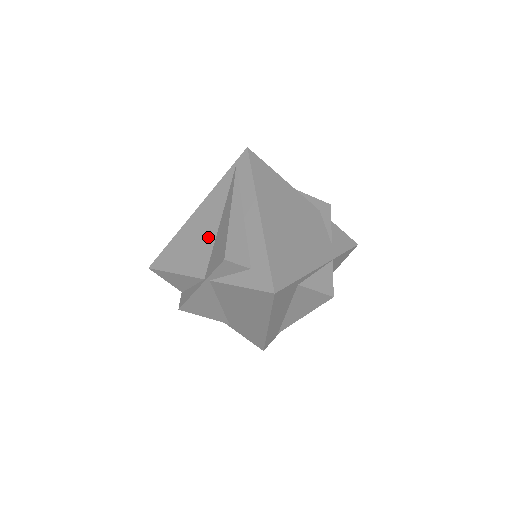
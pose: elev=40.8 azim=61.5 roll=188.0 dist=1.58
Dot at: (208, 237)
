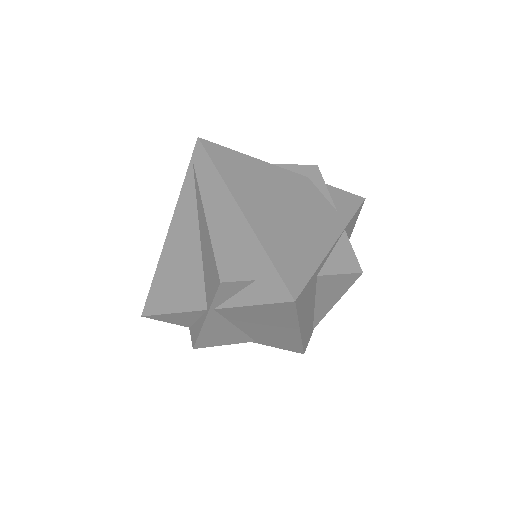
Dot at: (193, 259)
